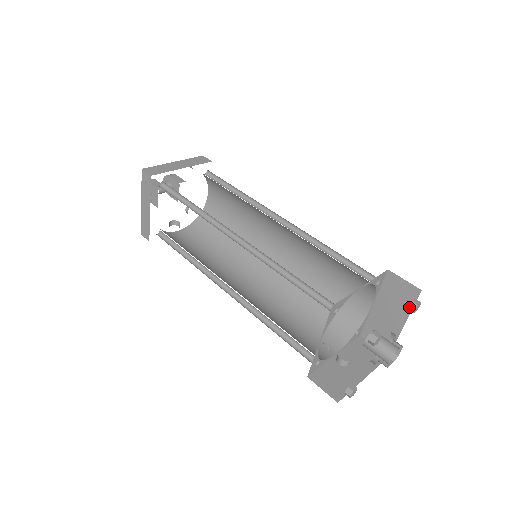
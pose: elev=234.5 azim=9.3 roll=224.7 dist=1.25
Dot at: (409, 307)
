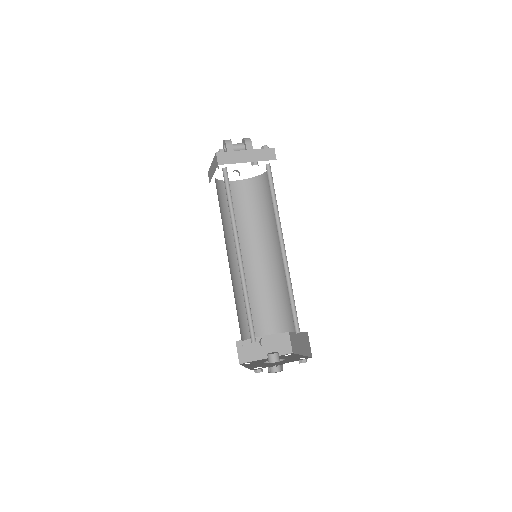
Dot at: (299, 360)
